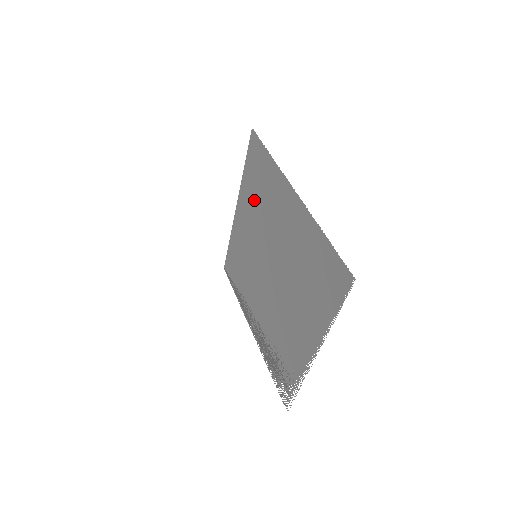
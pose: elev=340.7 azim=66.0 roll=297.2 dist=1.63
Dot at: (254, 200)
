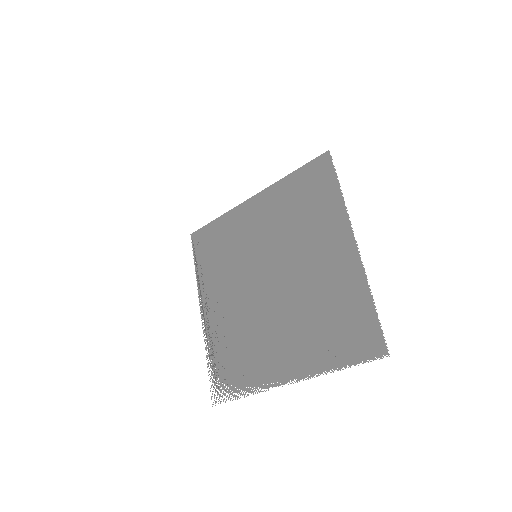
Dot at: (288, 210)
